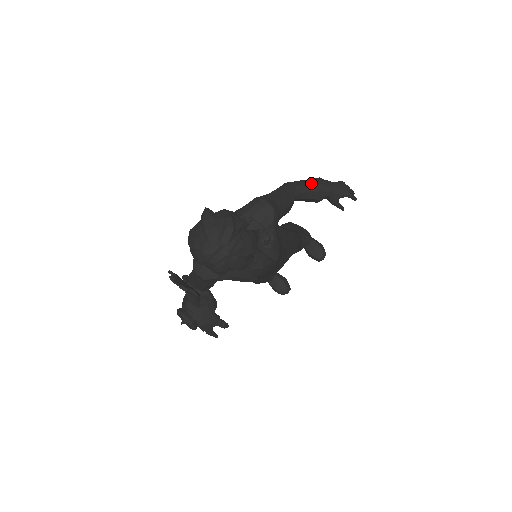
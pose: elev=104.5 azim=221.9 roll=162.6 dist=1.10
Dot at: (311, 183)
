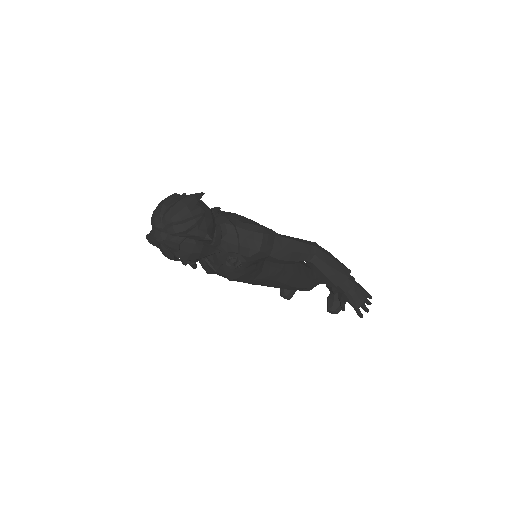
Dot at: (332, 267)
